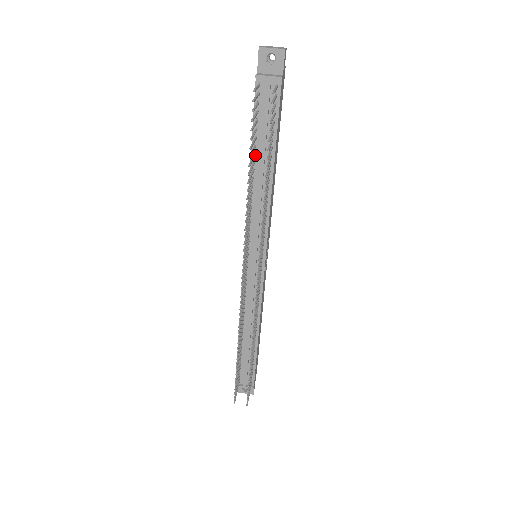
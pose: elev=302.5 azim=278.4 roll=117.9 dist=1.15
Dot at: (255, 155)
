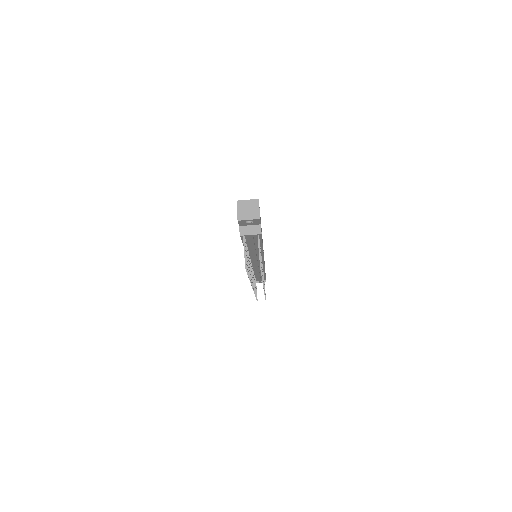
Dot at: (247, 247)
